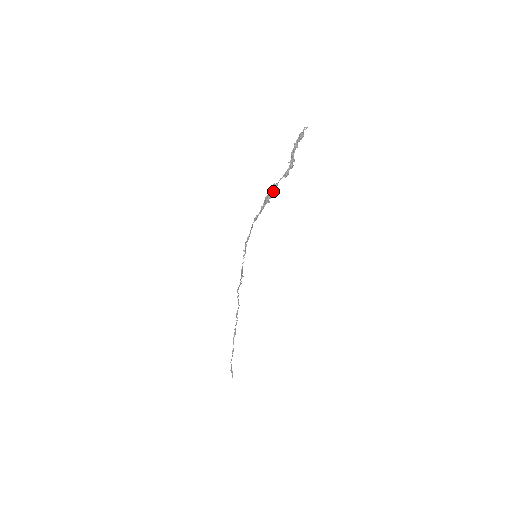
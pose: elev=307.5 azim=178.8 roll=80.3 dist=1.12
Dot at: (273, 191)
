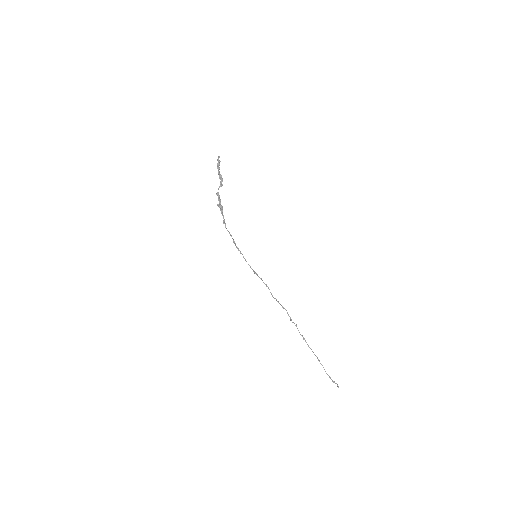
Dot at: (218, 198)
